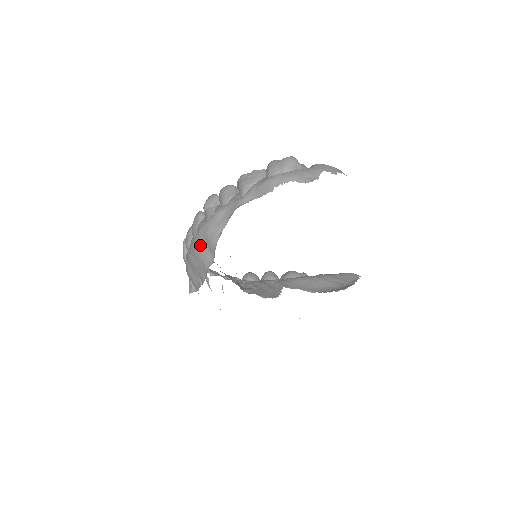
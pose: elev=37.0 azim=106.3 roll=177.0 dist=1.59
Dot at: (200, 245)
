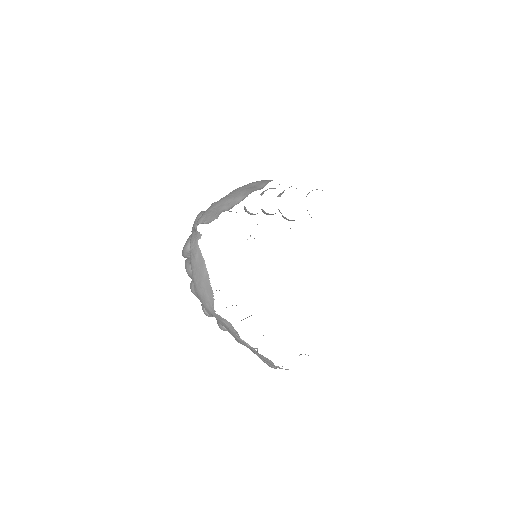
Dot at: (248, 186)
